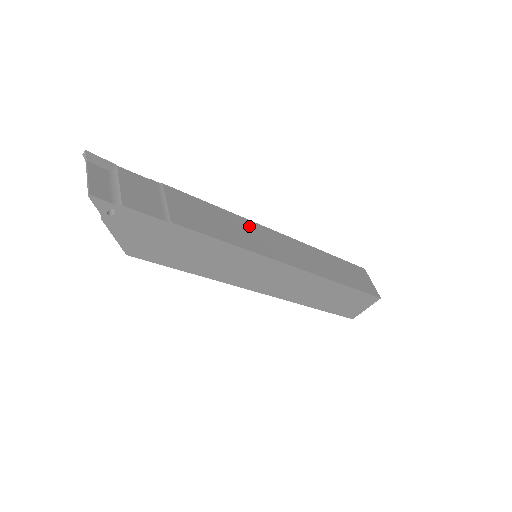
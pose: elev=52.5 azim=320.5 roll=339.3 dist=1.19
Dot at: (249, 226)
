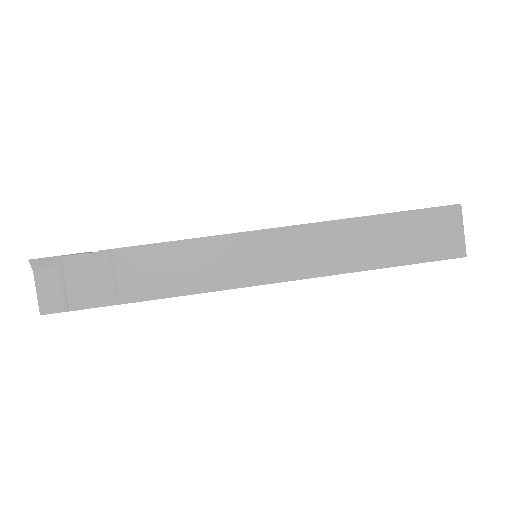
Dot at: (228, 246)
